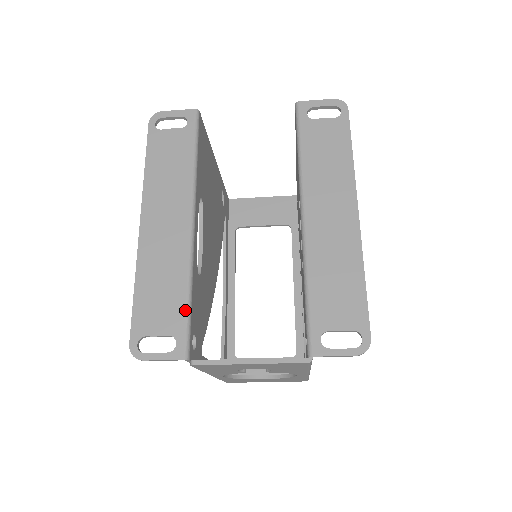
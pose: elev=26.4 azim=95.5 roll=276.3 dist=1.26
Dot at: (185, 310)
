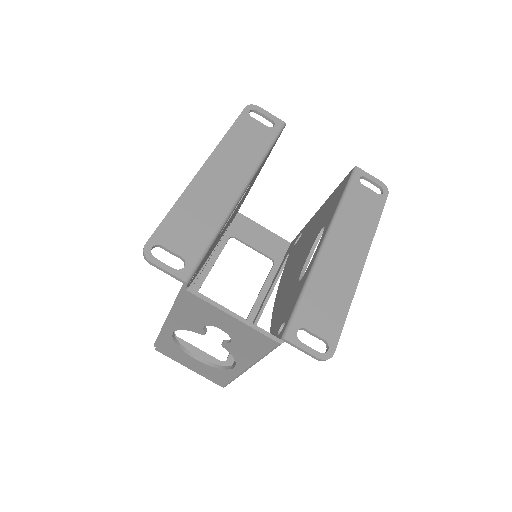
Dot at: (205, 247)
